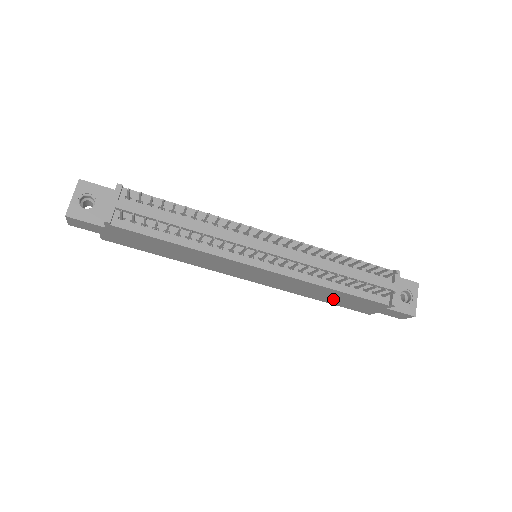
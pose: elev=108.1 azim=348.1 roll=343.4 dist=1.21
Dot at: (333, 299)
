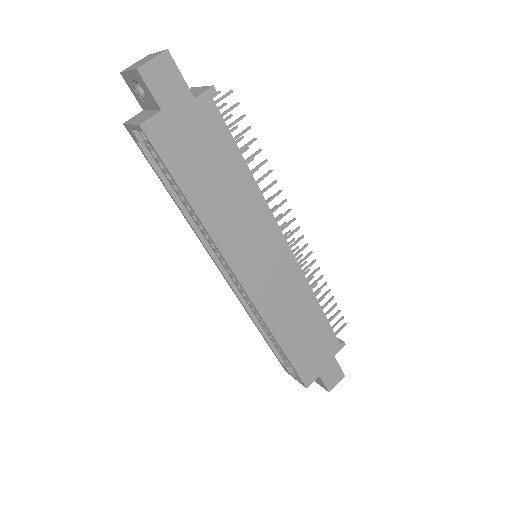
Dot at: (300, 340)
